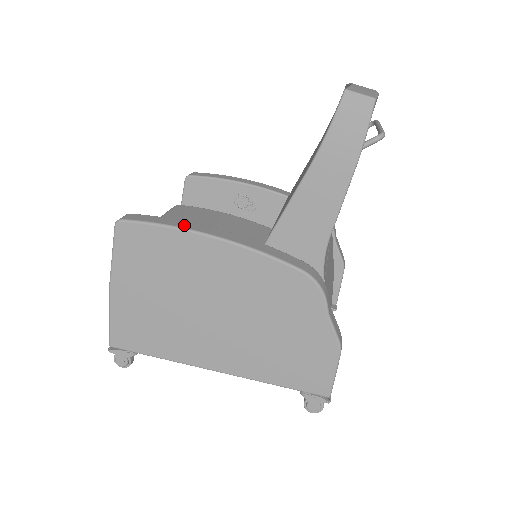
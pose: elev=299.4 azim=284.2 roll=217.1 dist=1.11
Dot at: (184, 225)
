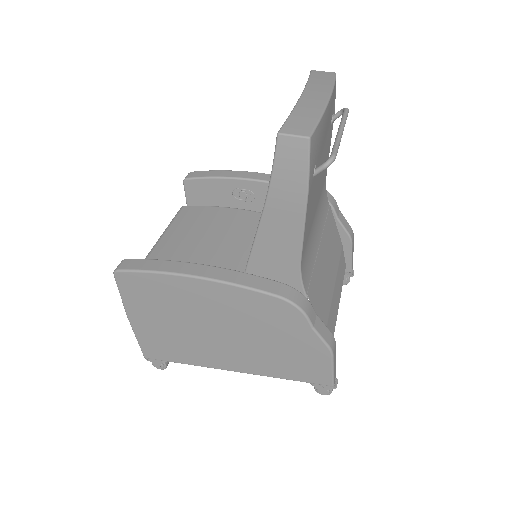
Dot at: (169, 268)
